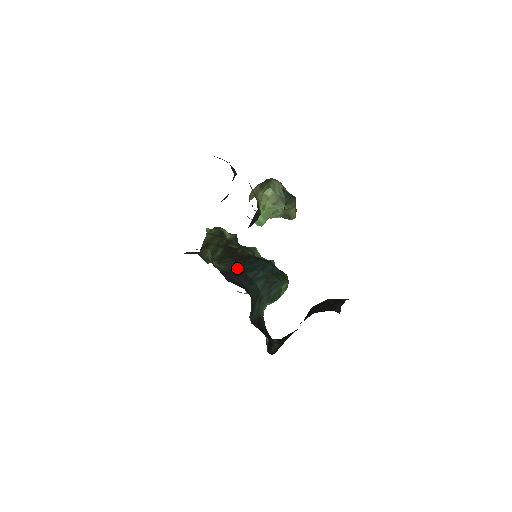
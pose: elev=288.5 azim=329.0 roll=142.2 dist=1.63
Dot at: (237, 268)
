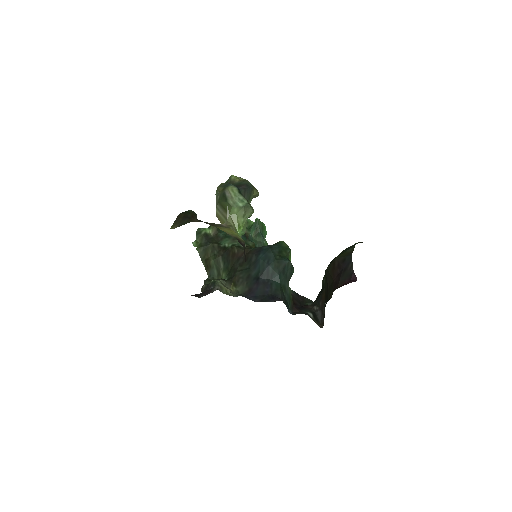
Dot at: (251, 279)
